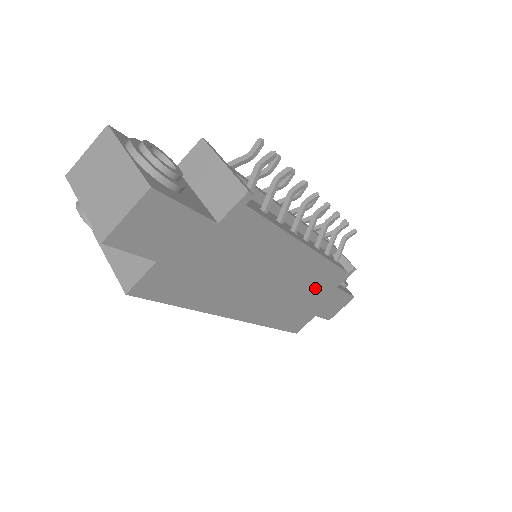
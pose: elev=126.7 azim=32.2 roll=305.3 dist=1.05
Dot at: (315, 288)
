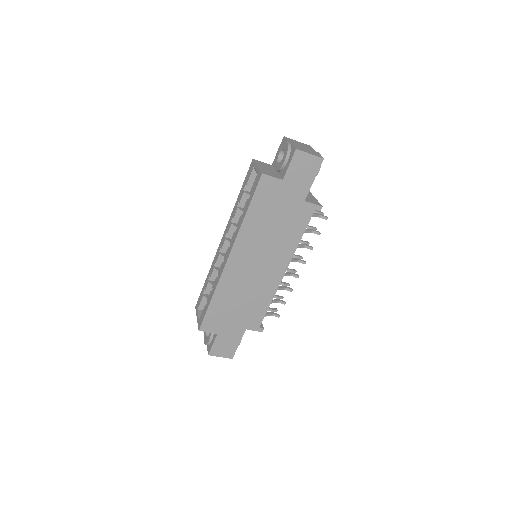
Dot at: (248, 308)
